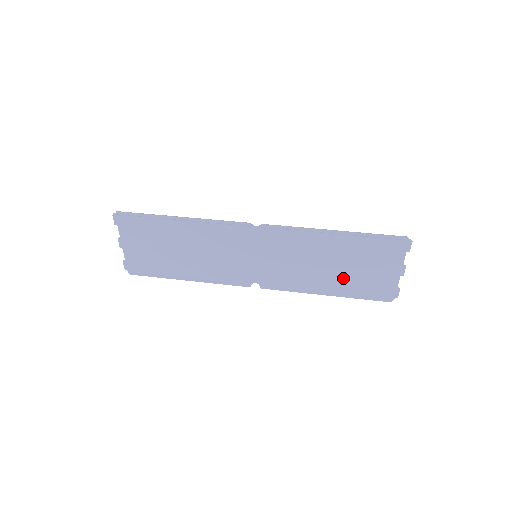
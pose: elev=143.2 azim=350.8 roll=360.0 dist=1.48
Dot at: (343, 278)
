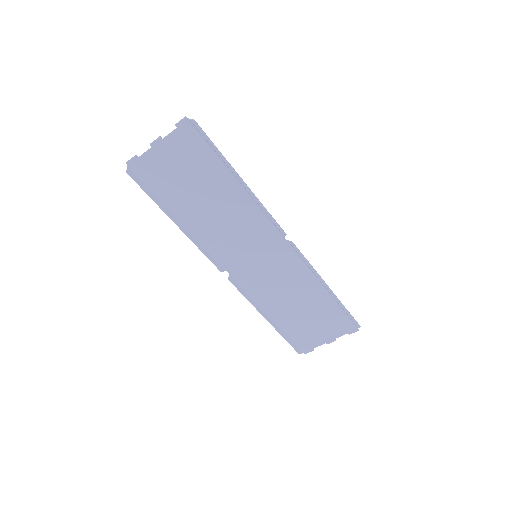
Dot at: (292, 318)
